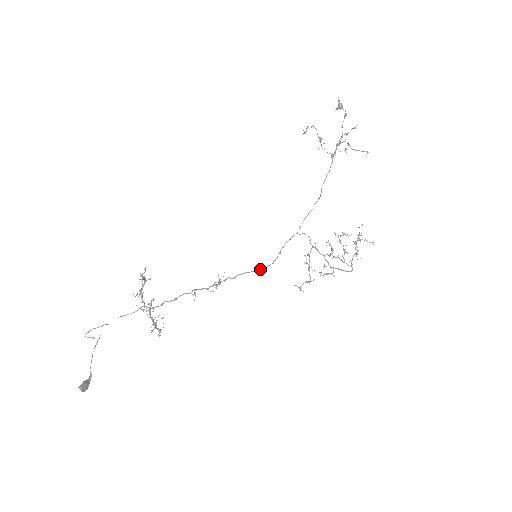
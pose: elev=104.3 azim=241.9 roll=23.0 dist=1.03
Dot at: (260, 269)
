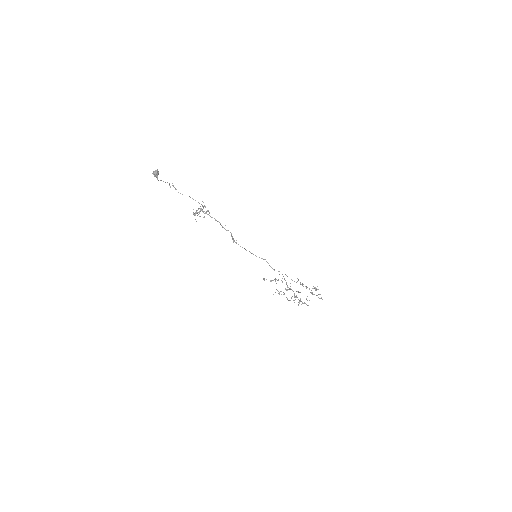
Dot at: (256, 256)
